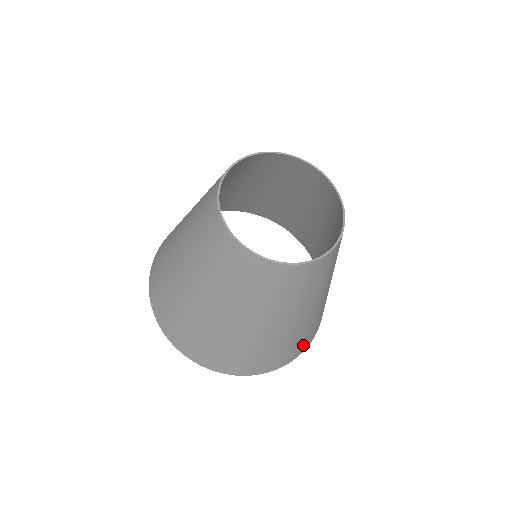
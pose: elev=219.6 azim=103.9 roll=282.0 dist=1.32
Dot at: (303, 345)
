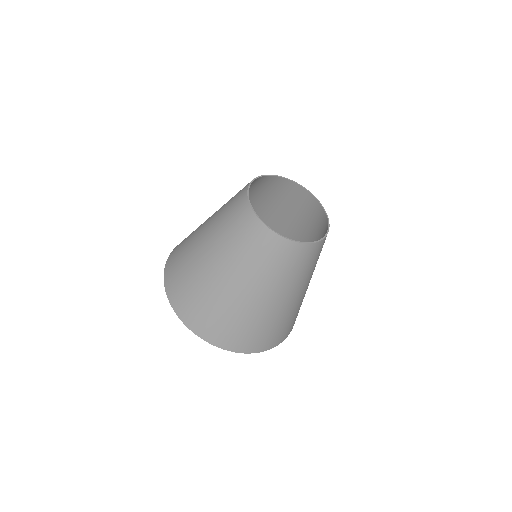
Dot at: (294, 322)
